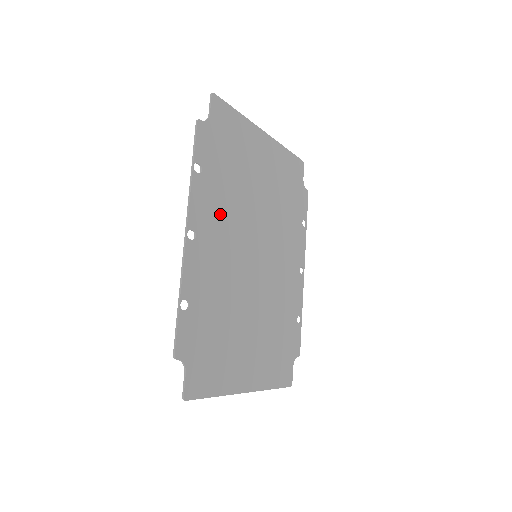
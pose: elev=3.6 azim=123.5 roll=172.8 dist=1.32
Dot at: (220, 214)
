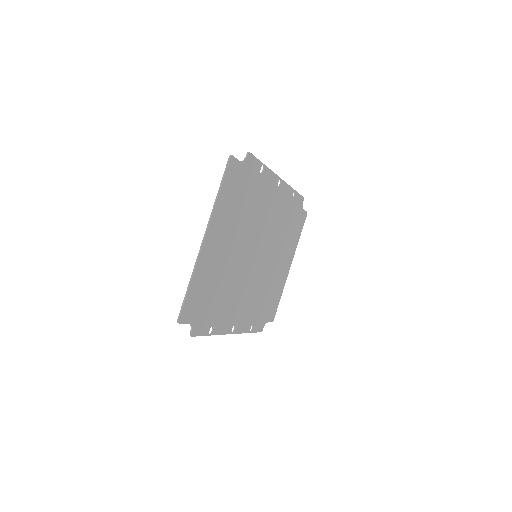
Dot at: (232, 303)
